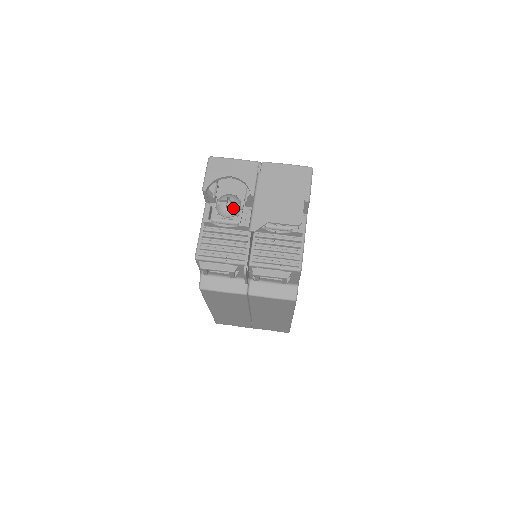
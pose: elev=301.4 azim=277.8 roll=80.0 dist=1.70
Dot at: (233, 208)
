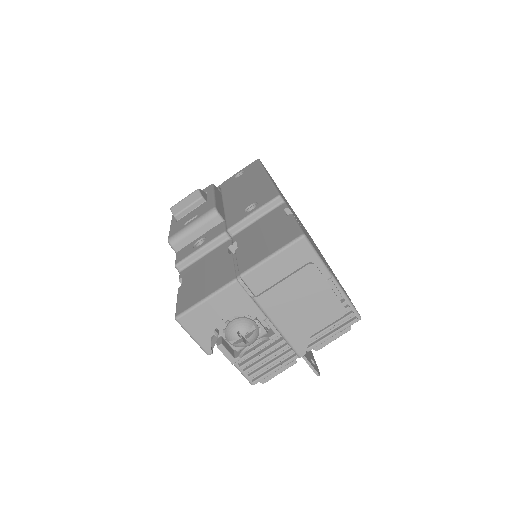
Dot at: (253, 337)
